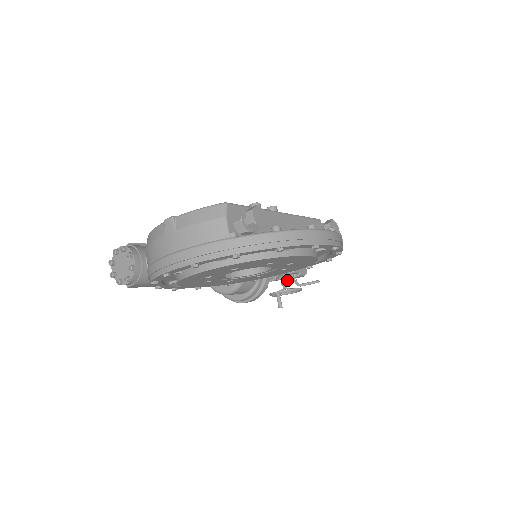
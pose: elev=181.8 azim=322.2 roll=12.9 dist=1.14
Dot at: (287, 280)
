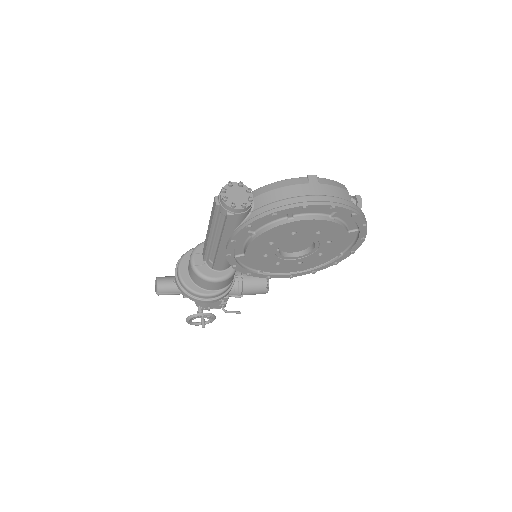
Dot at: (209, 307)
